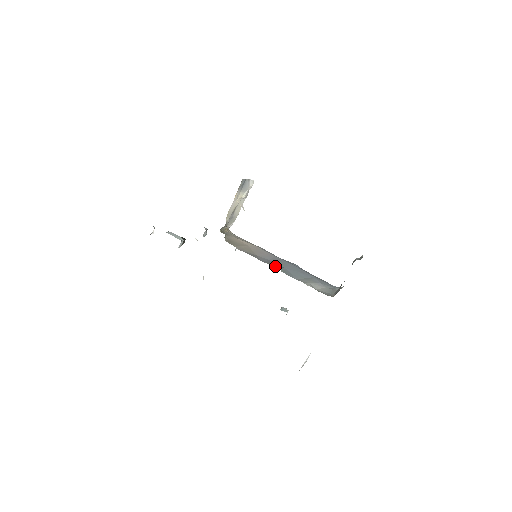
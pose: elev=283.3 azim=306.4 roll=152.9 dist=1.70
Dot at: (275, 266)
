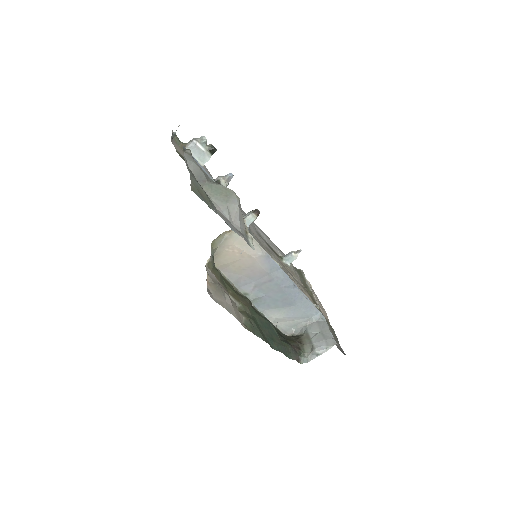
Dot at: (249, 297)
